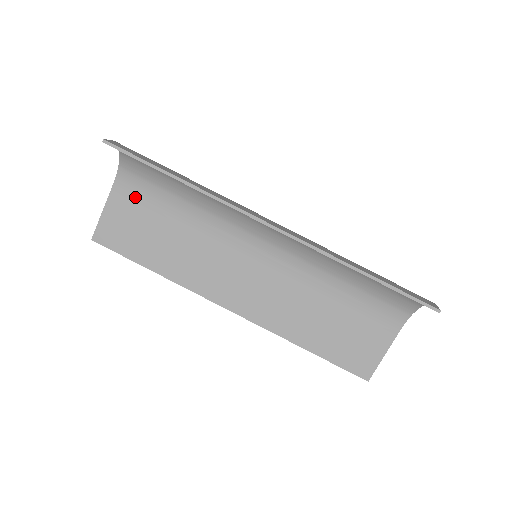
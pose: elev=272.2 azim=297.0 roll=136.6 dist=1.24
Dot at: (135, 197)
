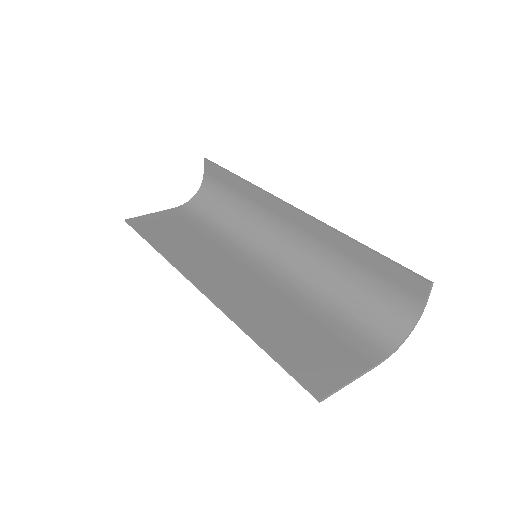
Dot at: (183, 216)
